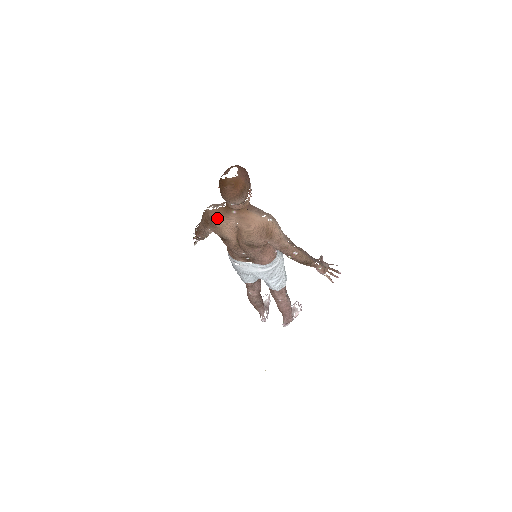
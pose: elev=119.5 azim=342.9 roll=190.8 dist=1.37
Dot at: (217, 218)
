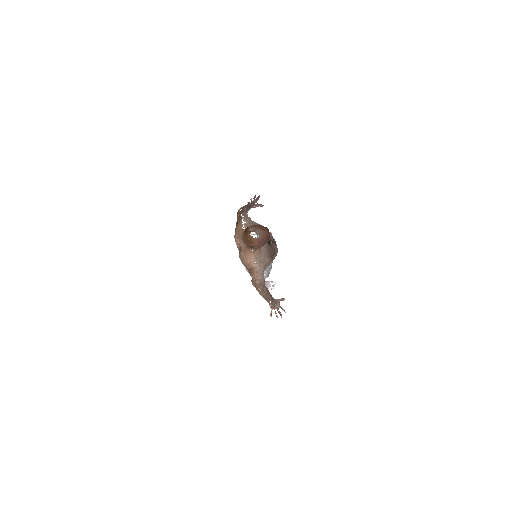
Dot at: (238, 232)
